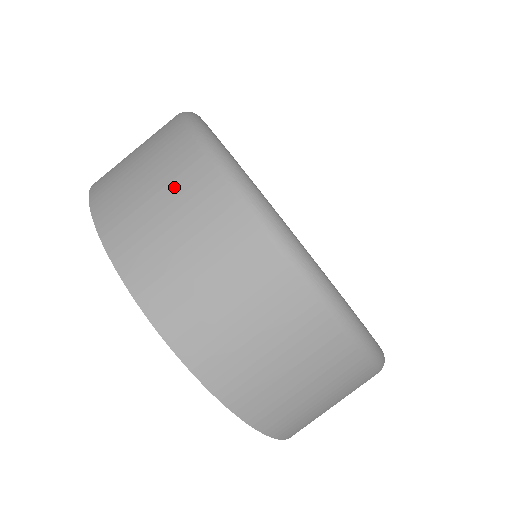
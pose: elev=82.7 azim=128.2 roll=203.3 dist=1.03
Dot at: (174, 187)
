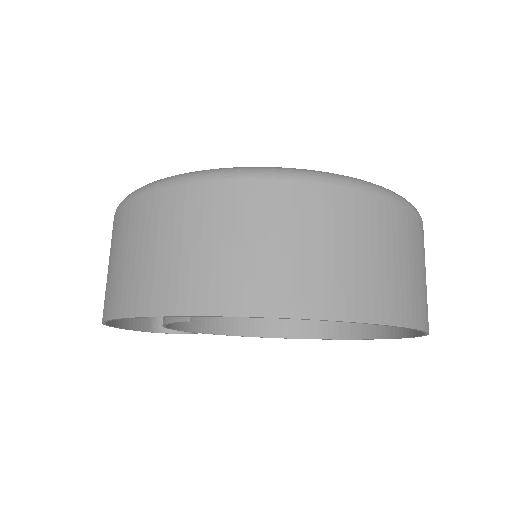
Dot at: (122, 238)
